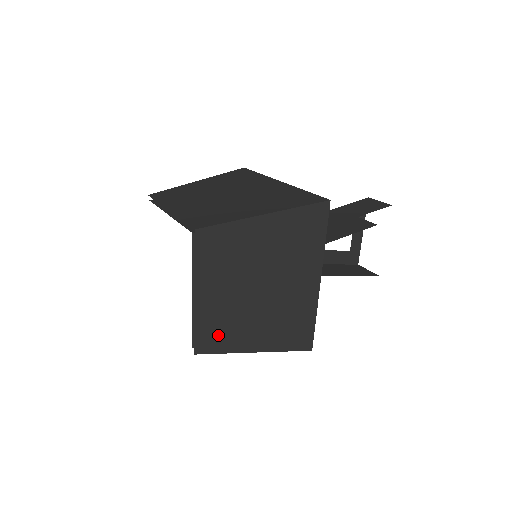
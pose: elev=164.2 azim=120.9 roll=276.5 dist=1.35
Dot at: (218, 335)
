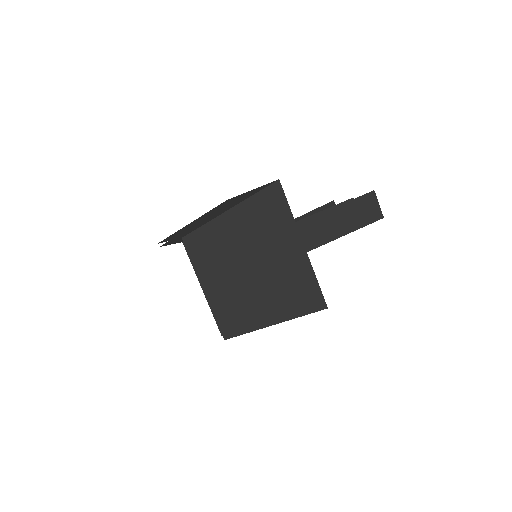
Dot at: occluded
